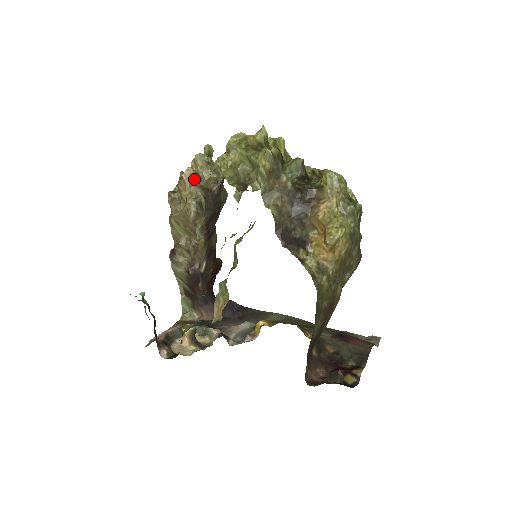
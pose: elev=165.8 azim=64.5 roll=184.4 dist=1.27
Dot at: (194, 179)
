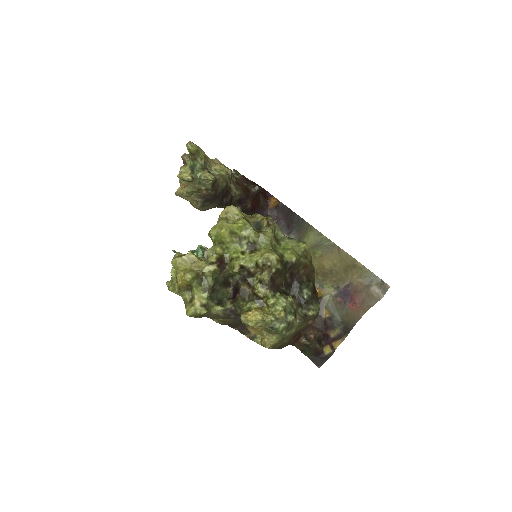
Dot at: (186, 195)
